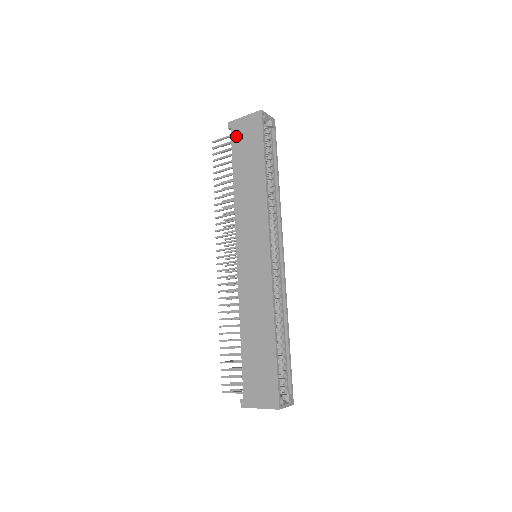
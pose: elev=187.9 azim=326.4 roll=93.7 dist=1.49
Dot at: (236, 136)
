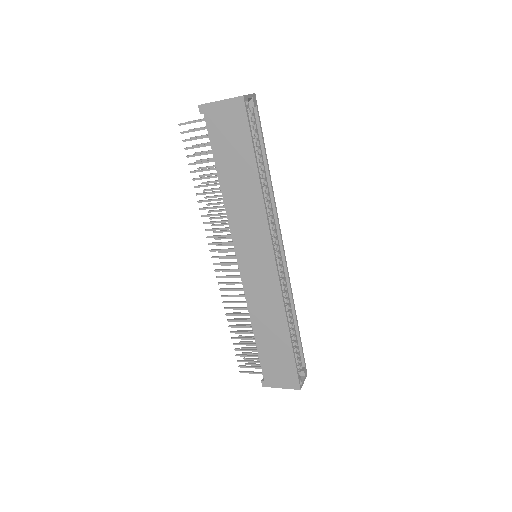
Dot at: (213, 126)
